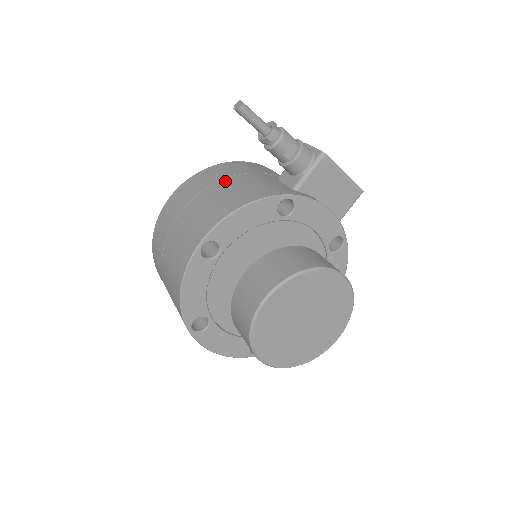
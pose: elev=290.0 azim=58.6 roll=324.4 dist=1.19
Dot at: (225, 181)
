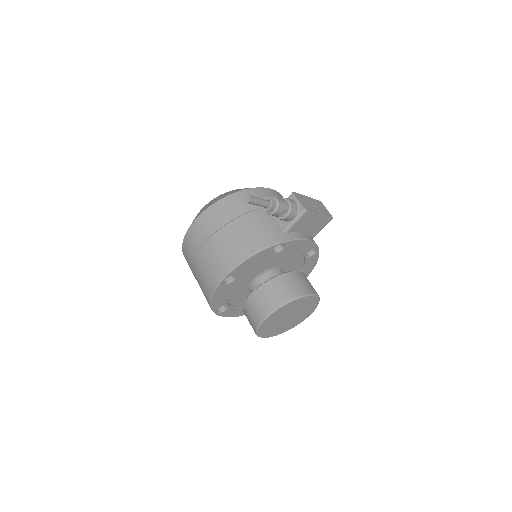
Dot at: (236, 222)
